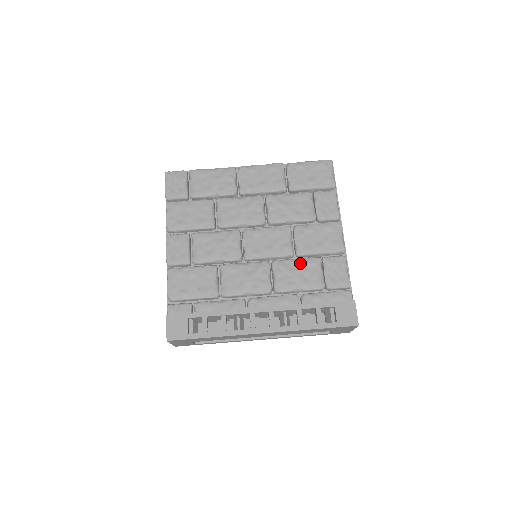
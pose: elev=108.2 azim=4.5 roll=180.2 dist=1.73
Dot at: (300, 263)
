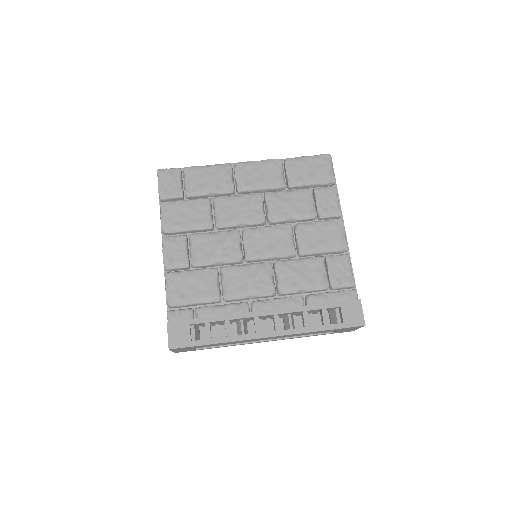
Dot at: (303, 263)
